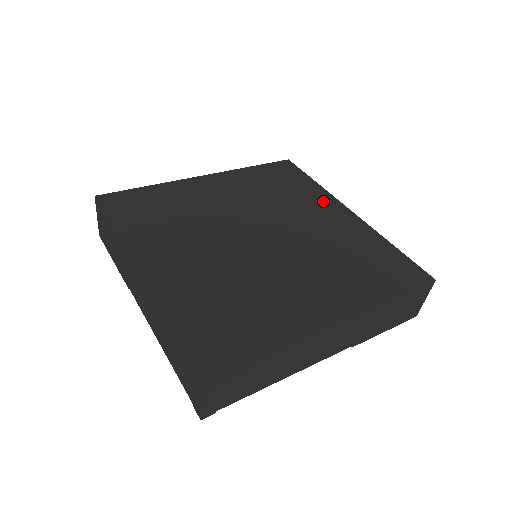
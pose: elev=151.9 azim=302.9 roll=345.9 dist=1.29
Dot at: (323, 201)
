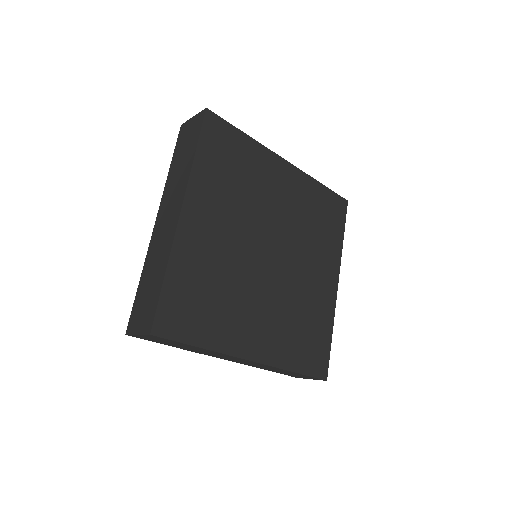
Dot at: (268, 164)
